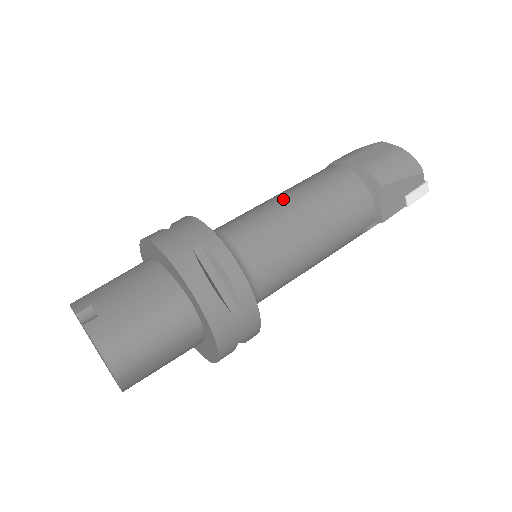
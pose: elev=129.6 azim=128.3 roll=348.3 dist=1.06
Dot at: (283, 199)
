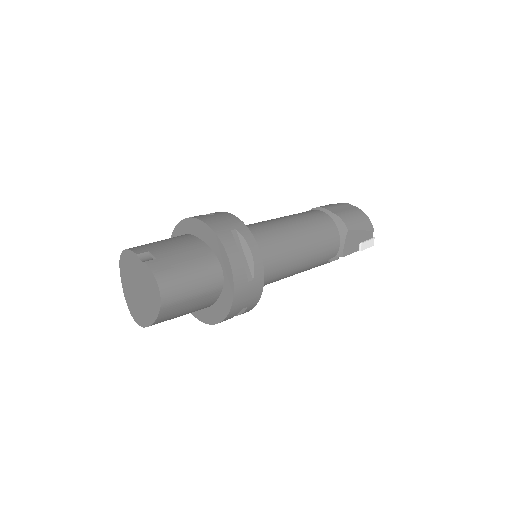
Dot at: (283, 220)
